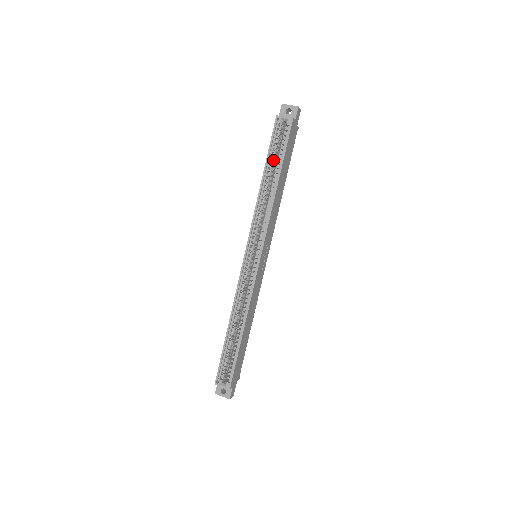
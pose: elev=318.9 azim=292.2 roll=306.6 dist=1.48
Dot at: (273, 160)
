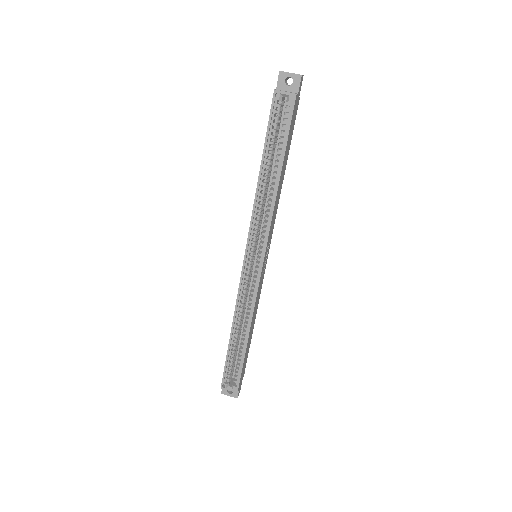
Dot at: (271, 144)
